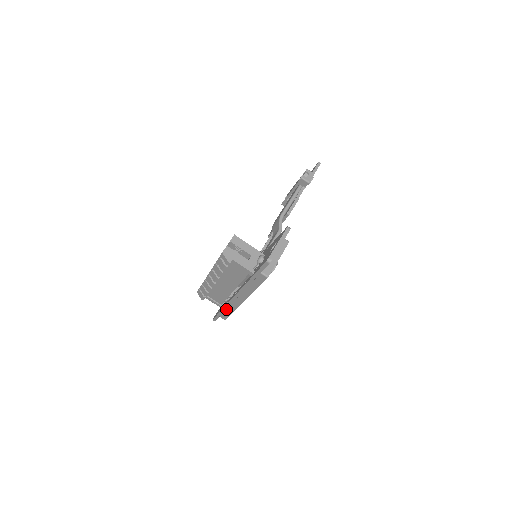
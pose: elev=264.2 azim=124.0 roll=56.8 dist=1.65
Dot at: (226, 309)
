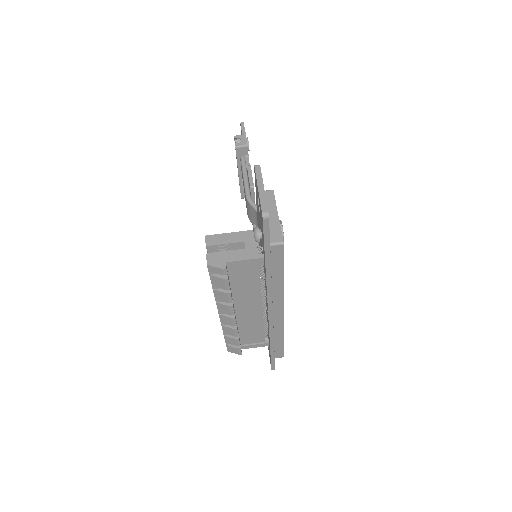
Dot at: (273, 341)
